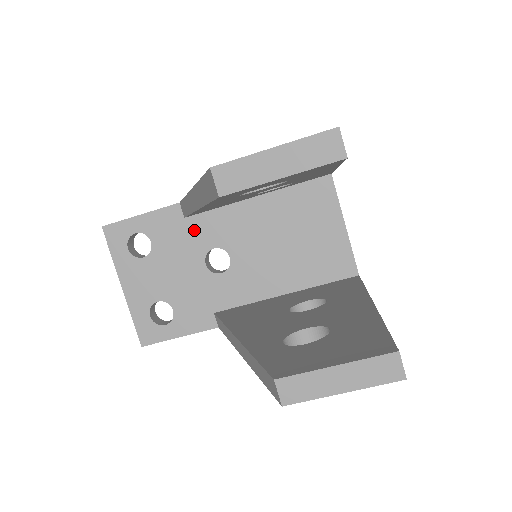
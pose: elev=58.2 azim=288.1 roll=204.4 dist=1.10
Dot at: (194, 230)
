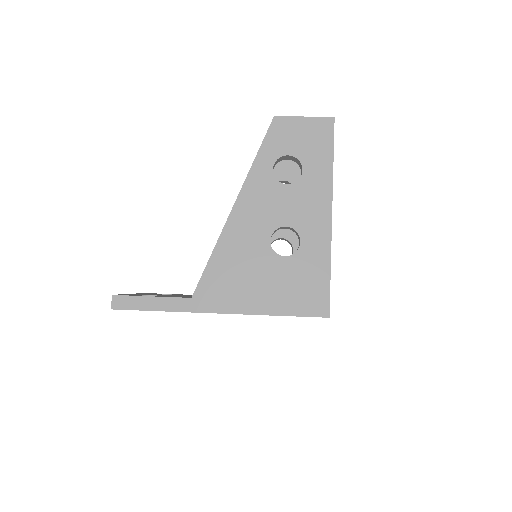
Dot at: occluded
